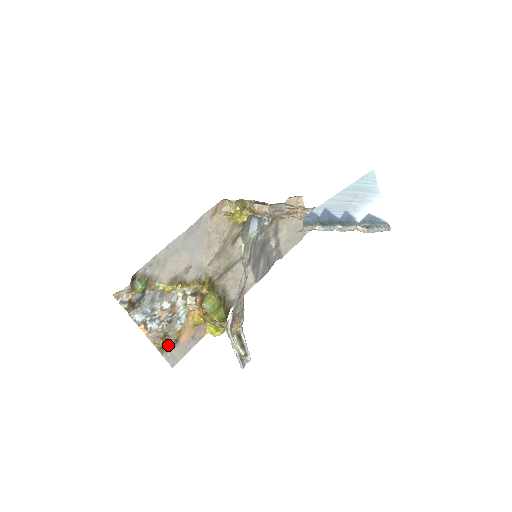
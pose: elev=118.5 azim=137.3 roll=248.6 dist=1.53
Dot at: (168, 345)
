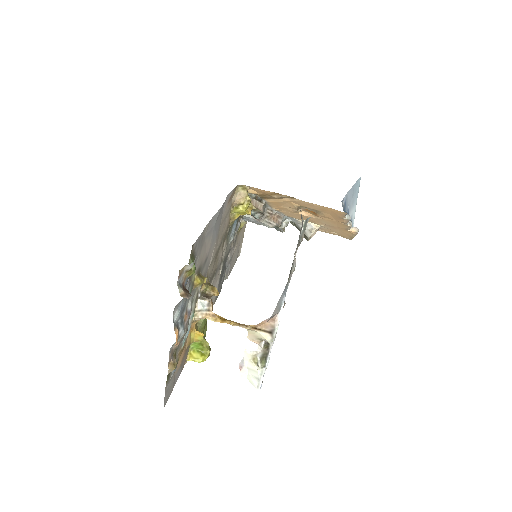
Dot at: occluded
